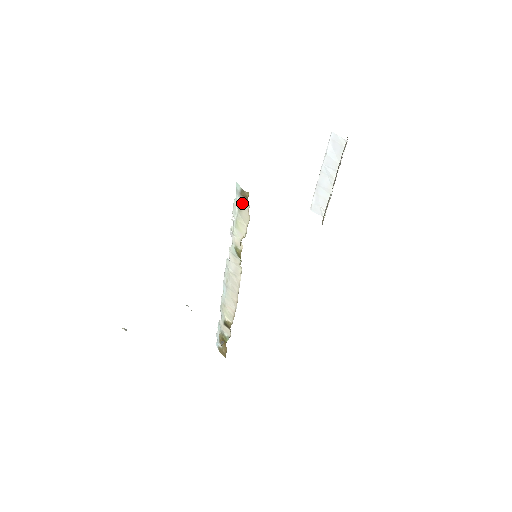
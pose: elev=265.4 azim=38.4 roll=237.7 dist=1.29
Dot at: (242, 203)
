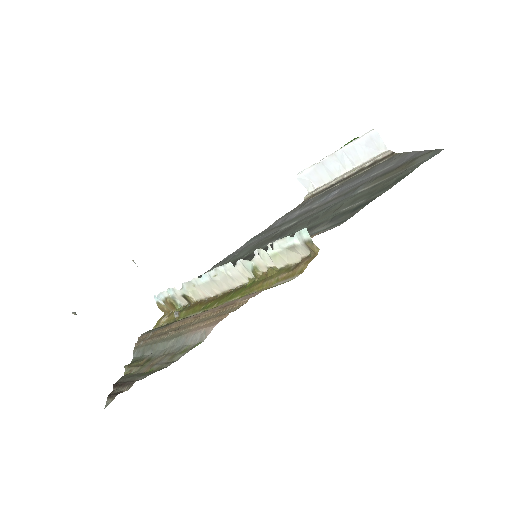
Dot at: (300, 248)
